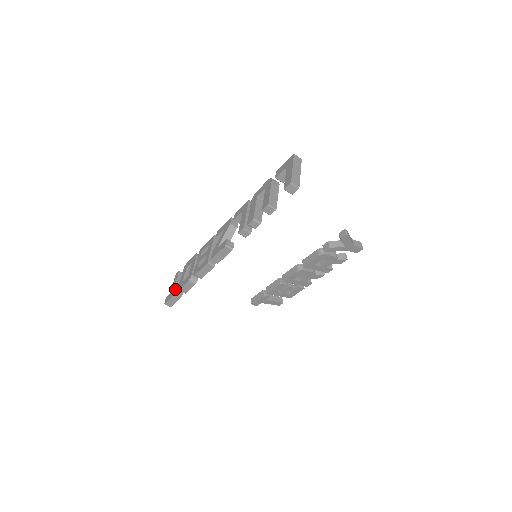
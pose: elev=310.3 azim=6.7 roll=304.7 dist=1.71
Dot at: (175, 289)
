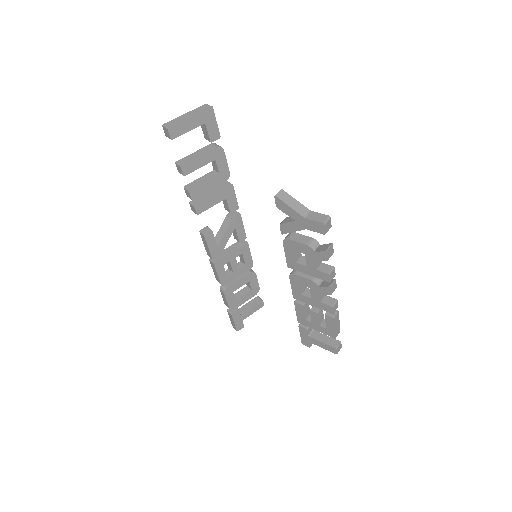
Dot at: occluded
